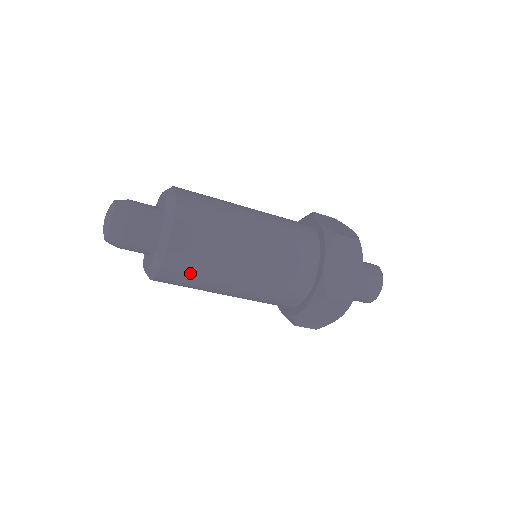
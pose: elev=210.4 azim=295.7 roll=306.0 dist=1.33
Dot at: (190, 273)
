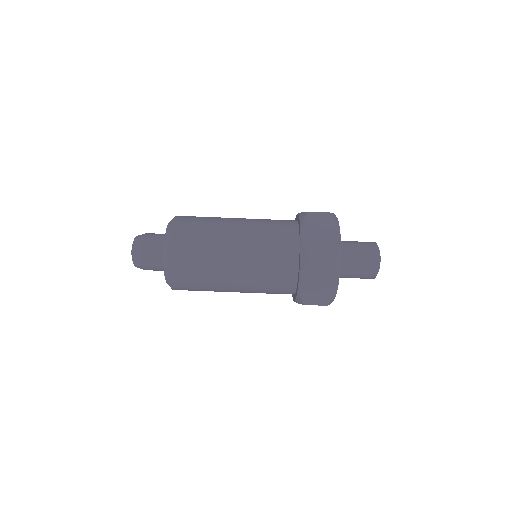
Dot at: (195, 228)
